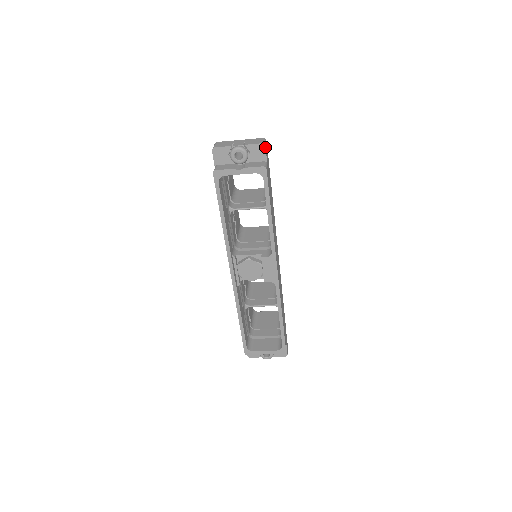
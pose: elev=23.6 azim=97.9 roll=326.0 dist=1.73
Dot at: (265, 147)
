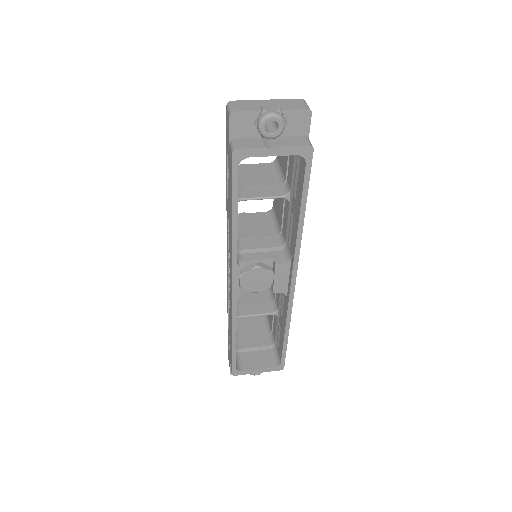
Dot at: (311, 115)
